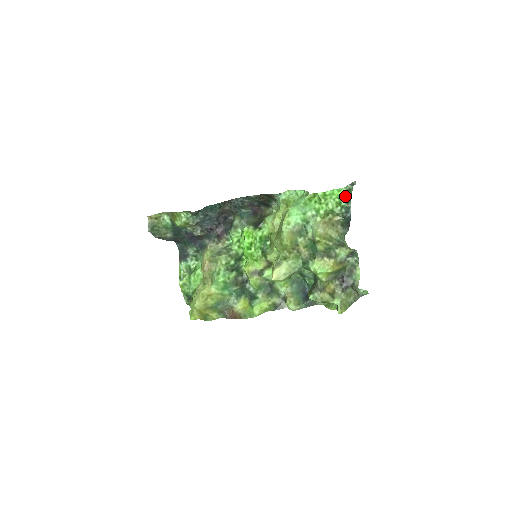
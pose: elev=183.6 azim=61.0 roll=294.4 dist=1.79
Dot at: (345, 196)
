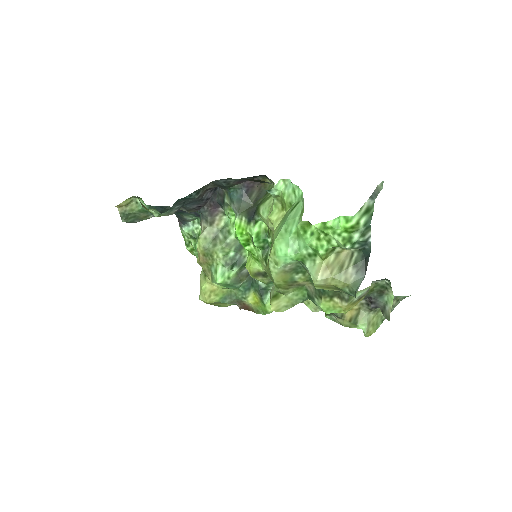
Dot at: (358, 226)
